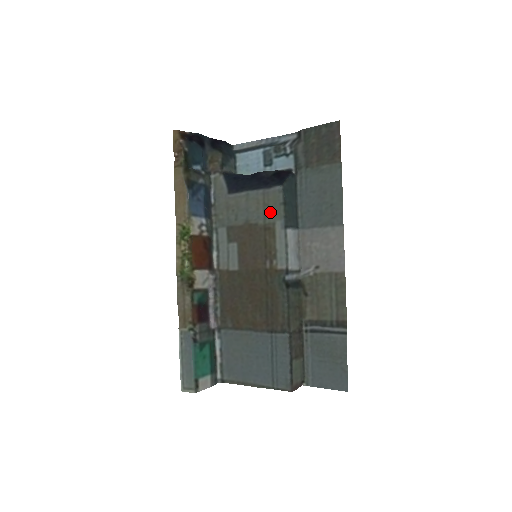
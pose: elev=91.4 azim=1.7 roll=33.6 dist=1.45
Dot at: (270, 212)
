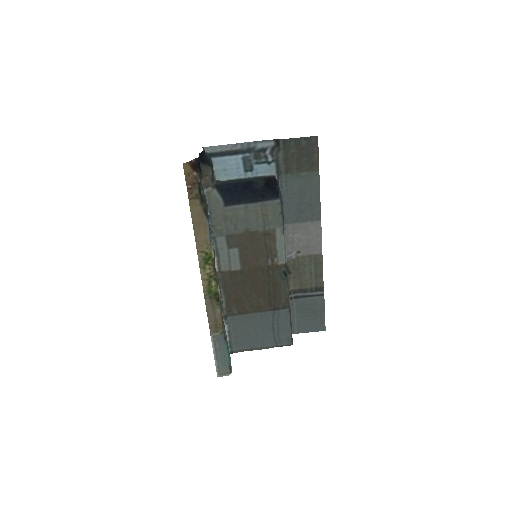
Dot at: (270, 221)
